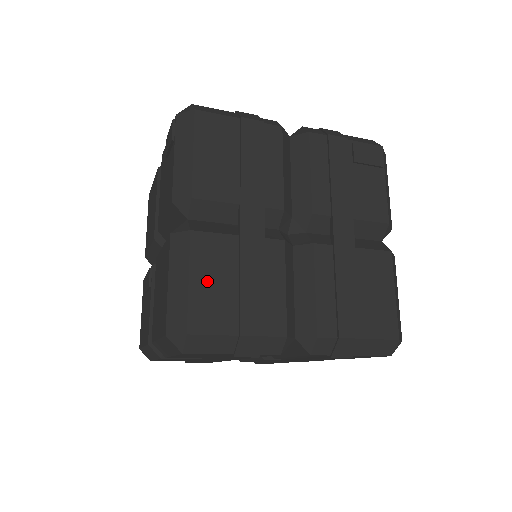
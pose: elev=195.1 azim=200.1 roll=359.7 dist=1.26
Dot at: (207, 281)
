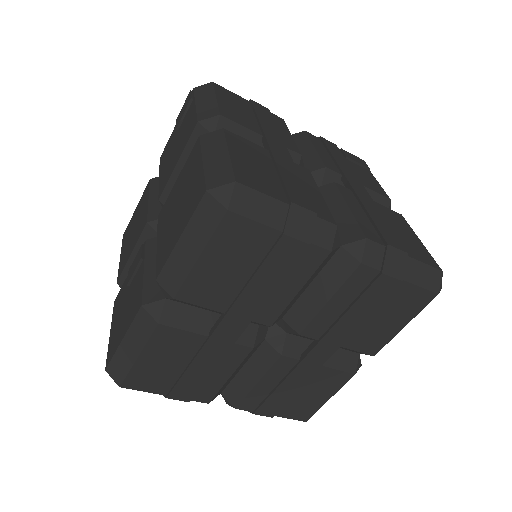
Dot at: (247, 160)
